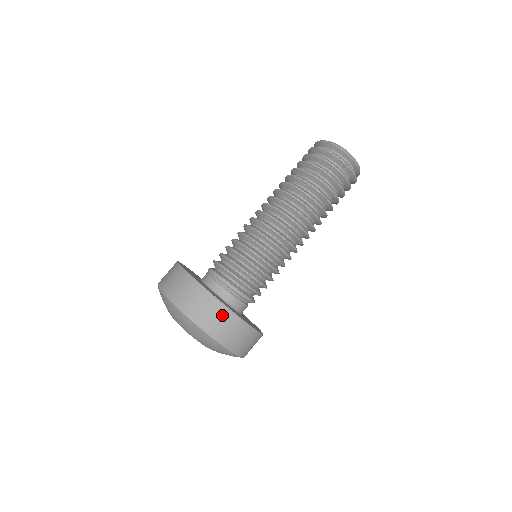
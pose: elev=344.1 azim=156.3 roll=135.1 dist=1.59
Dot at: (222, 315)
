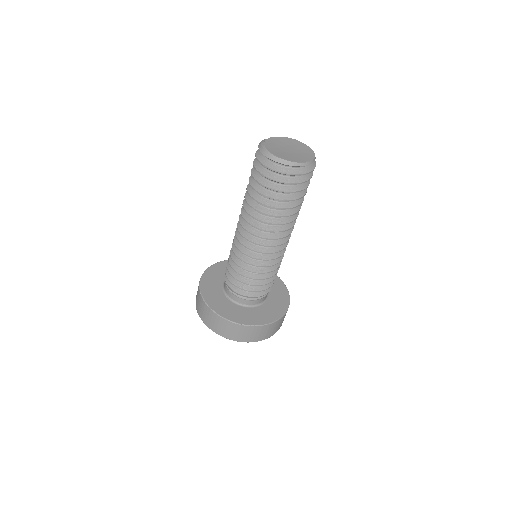
Dot at: (208, 313)
